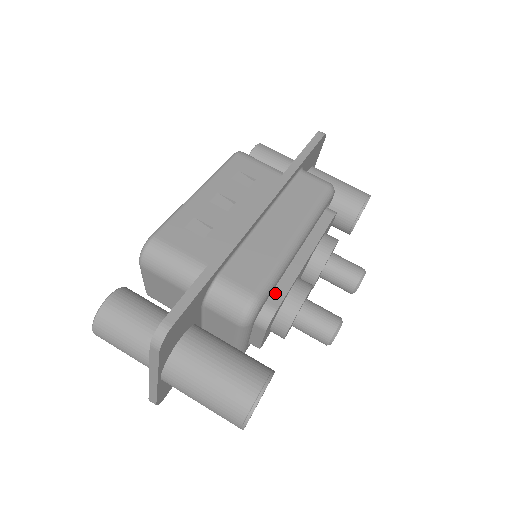
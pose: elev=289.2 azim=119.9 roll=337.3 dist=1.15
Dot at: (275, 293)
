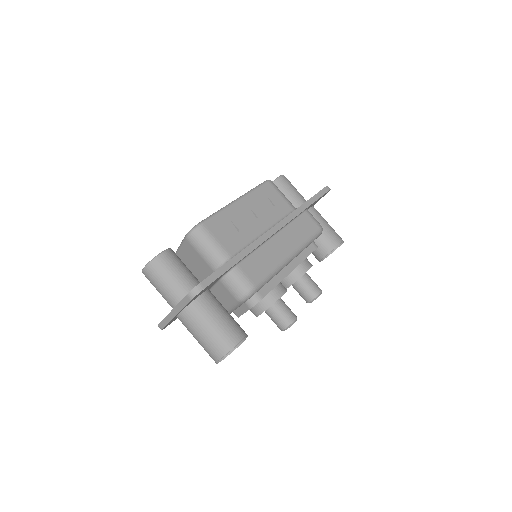
Dot at: (264, 287)
